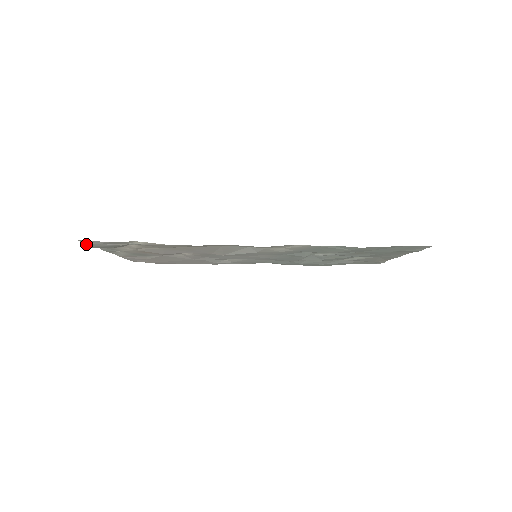
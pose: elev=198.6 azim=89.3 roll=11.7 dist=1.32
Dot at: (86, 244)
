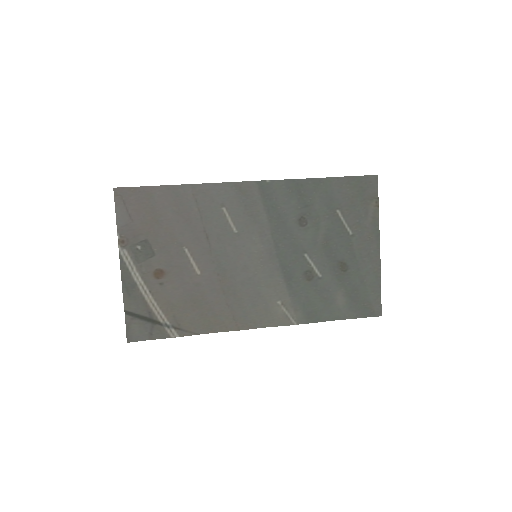
Dot at: (127, 327)
